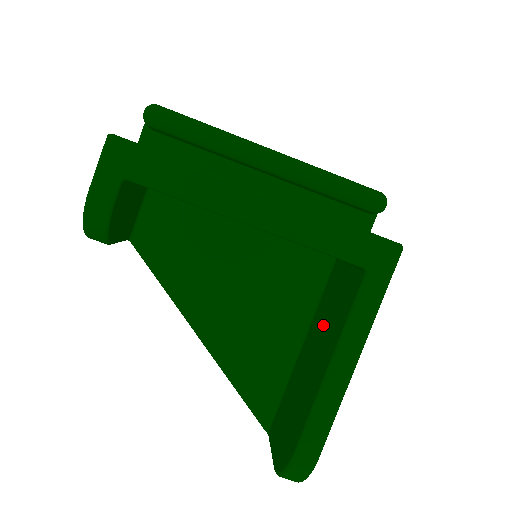
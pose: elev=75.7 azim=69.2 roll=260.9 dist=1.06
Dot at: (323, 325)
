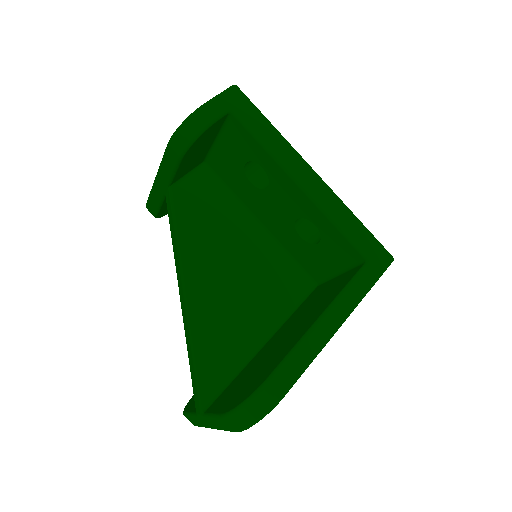
Dot at: (304, 313)
